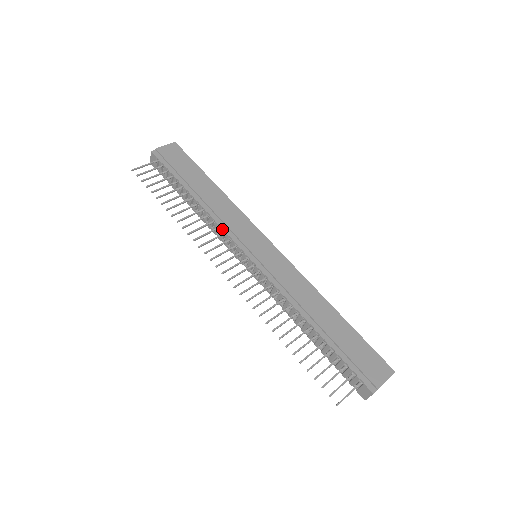
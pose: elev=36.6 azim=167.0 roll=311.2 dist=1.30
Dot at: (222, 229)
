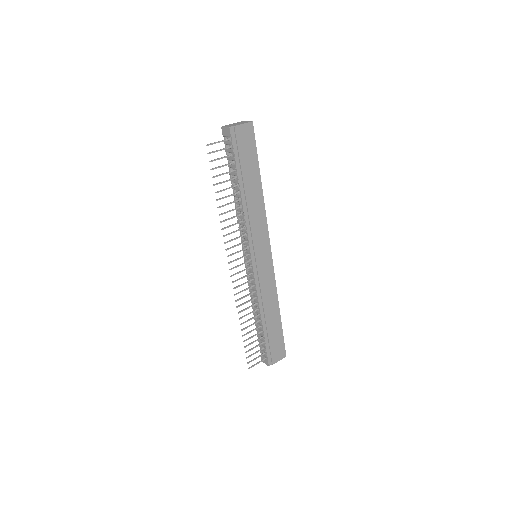
Dot at: (247, 232)
